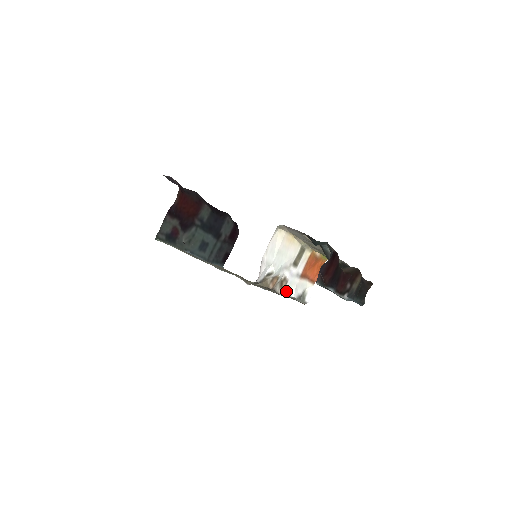
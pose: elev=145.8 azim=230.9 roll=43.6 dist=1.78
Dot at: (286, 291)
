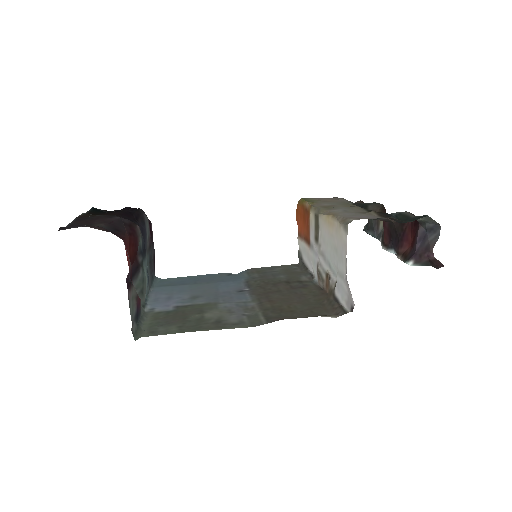
Dot at: (316, 275)
